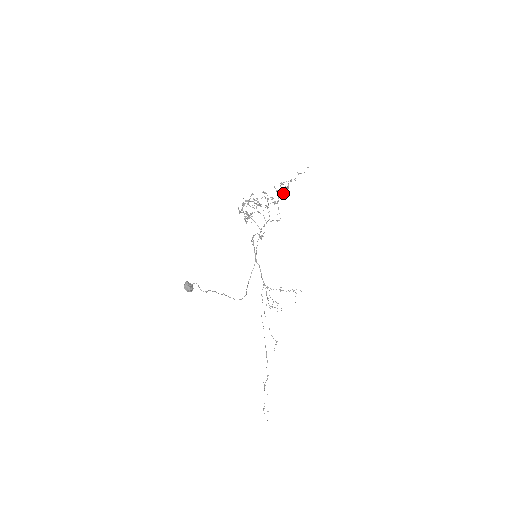
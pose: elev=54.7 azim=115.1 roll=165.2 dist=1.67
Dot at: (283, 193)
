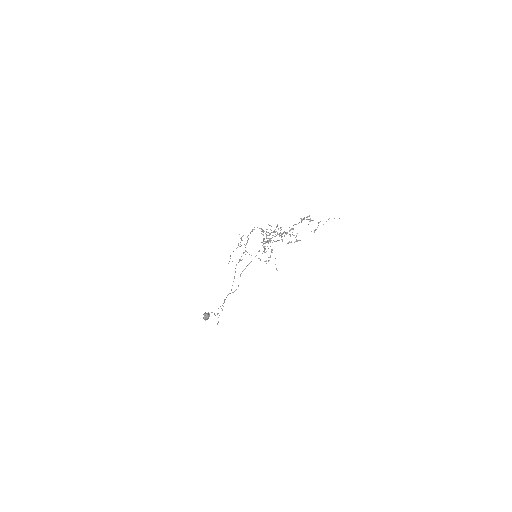
Dot at: (304, 218)
